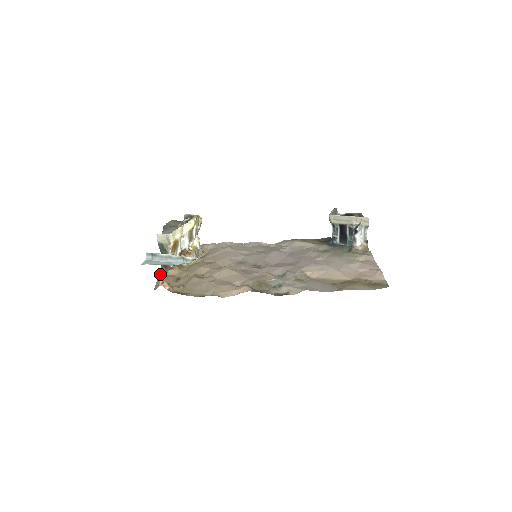
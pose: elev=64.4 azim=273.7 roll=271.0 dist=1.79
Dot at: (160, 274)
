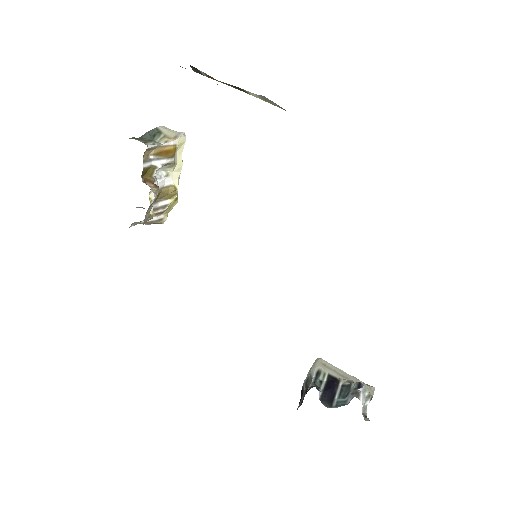
Dot at: occluded
